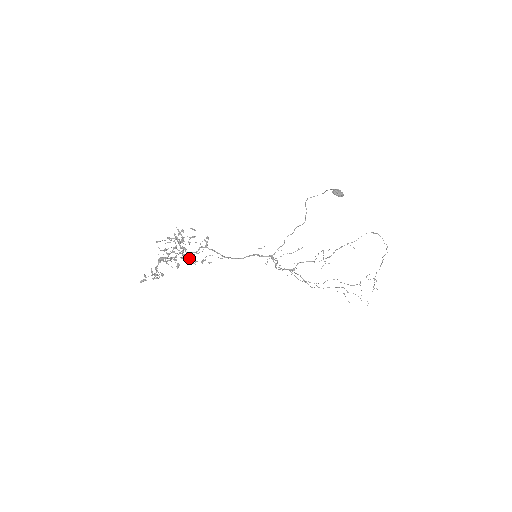
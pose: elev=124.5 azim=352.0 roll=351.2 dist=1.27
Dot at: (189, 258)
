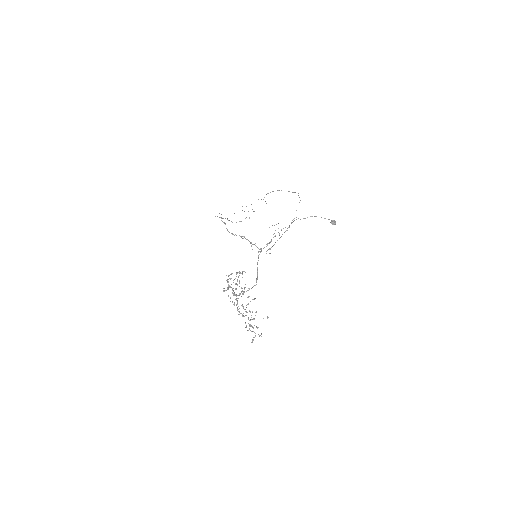
Dot at: (233, 290)
